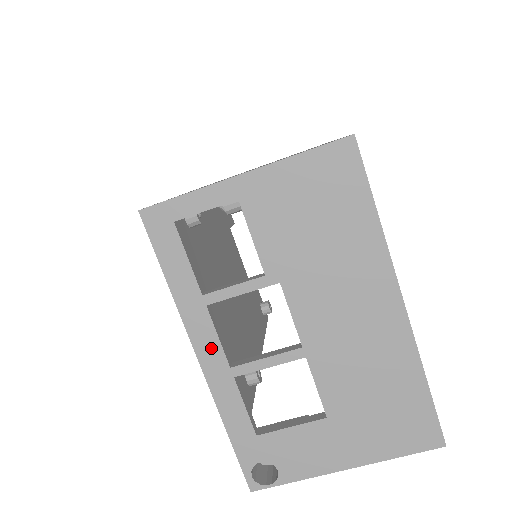
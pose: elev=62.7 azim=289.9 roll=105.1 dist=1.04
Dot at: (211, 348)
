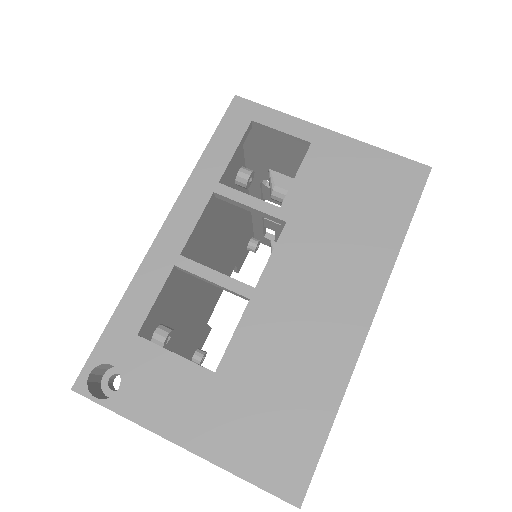
Dot at: (182, 226)
